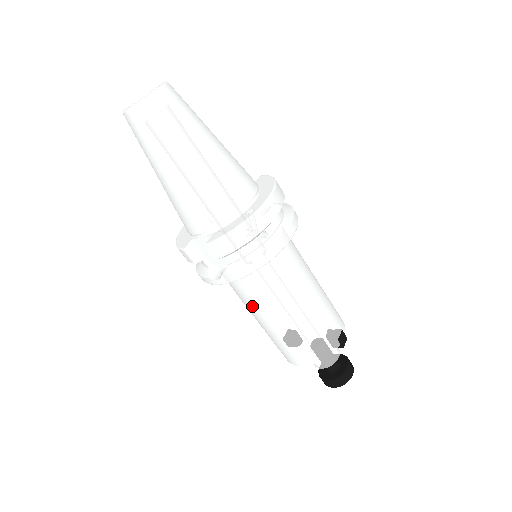
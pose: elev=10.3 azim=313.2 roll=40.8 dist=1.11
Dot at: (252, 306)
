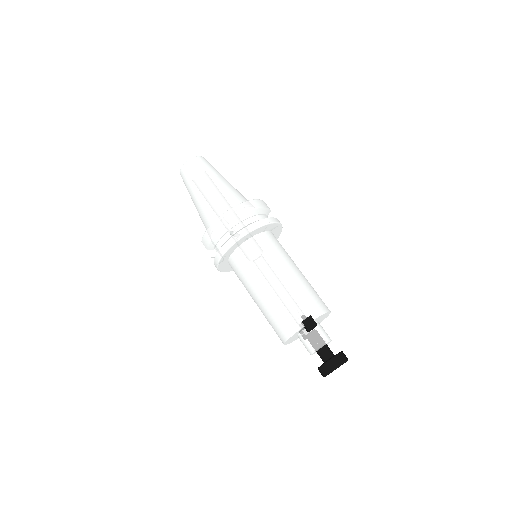
Dot at: (246, 289)
